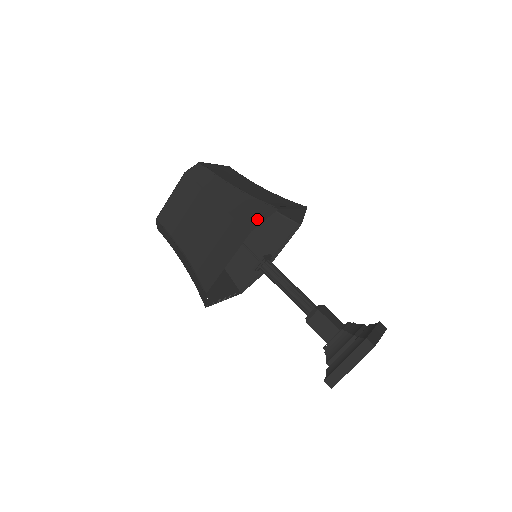
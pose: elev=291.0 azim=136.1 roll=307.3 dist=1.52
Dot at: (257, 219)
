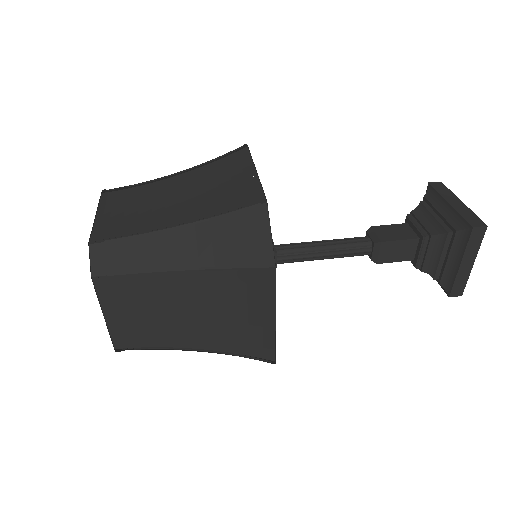
Dot at: (260, 242)
